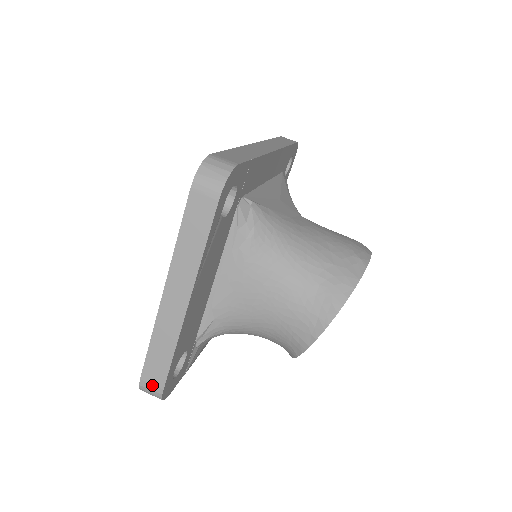
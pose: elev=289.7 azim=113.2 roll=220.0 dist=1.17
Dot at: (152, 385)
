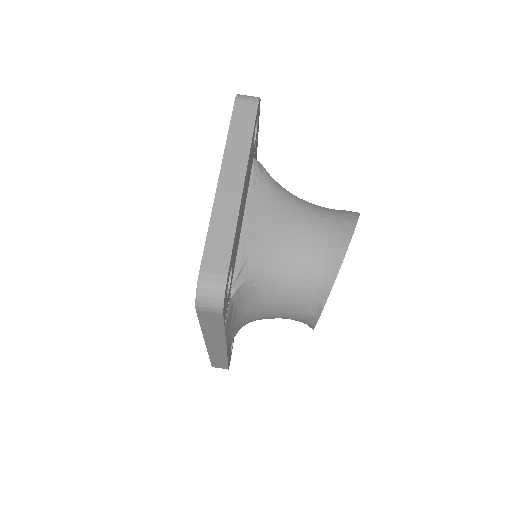
Dot at: (214, 274)
